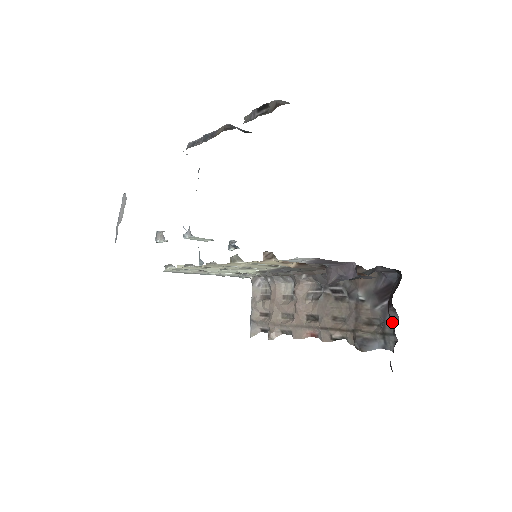
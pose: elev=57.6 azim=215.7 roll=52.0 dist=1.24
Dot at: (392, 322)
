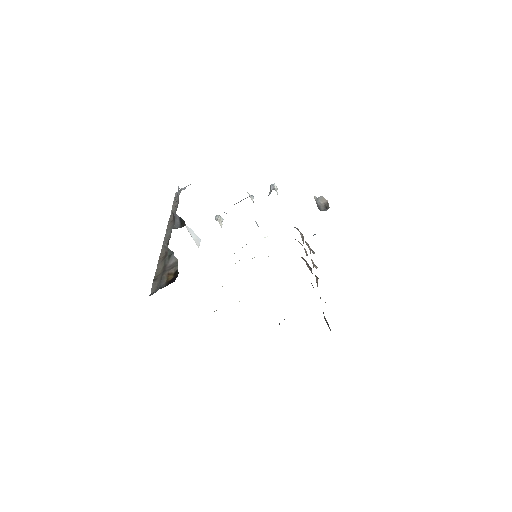
Dot at: occluded
